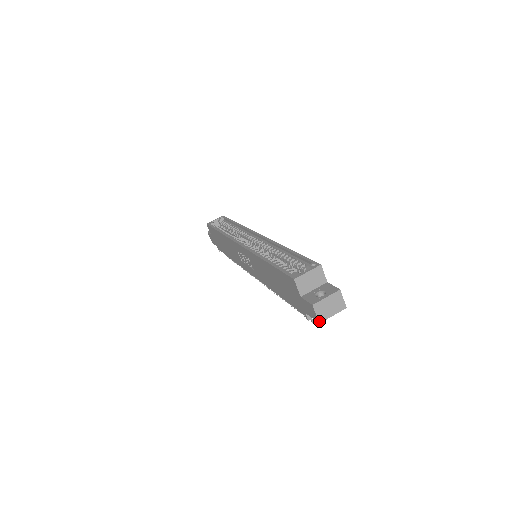
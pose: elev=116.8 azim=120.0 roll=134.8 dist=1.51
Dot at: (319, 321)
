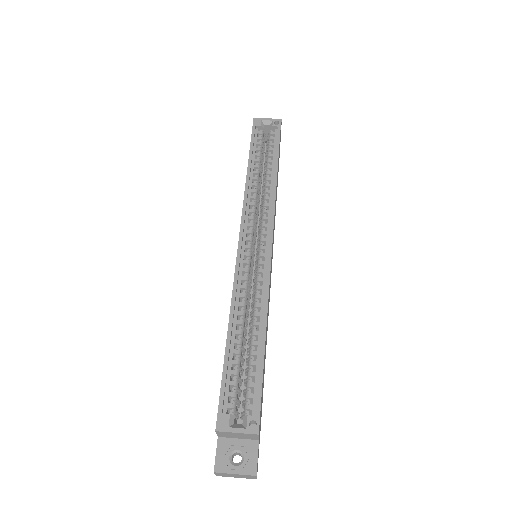
Dot at: (217, 475)
